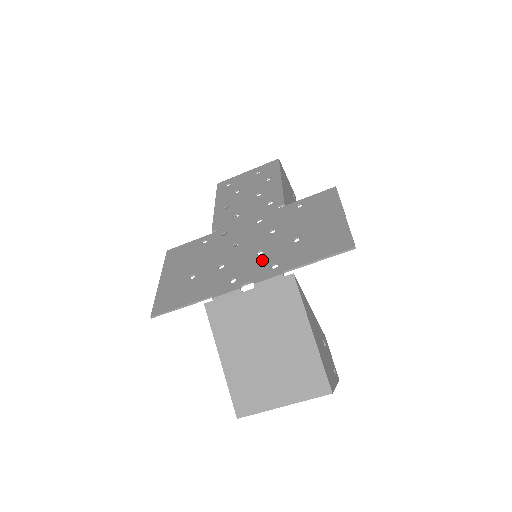
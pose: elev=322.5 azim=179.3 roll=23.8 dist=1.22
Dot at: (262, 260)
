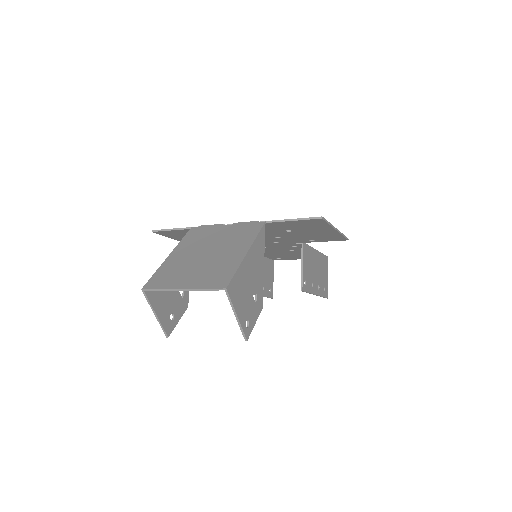
Dot at: occluded
